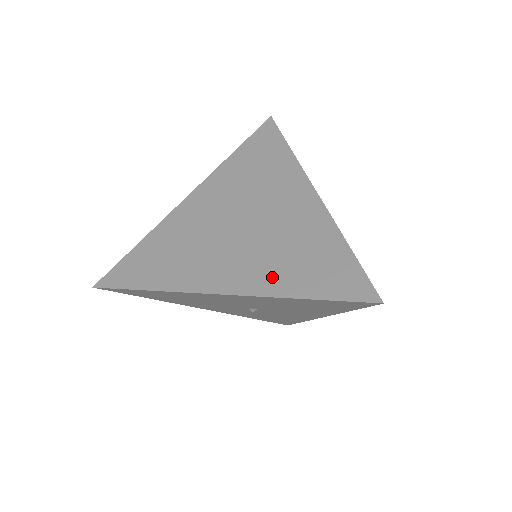
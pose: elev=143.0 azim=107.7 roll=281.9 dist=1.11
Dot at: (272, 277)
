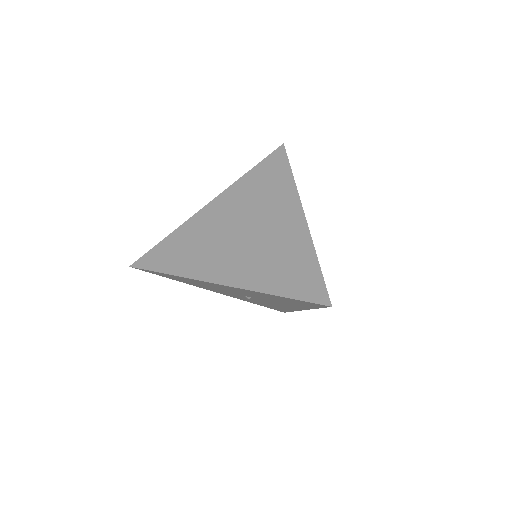
Dot at: (258, 276)
